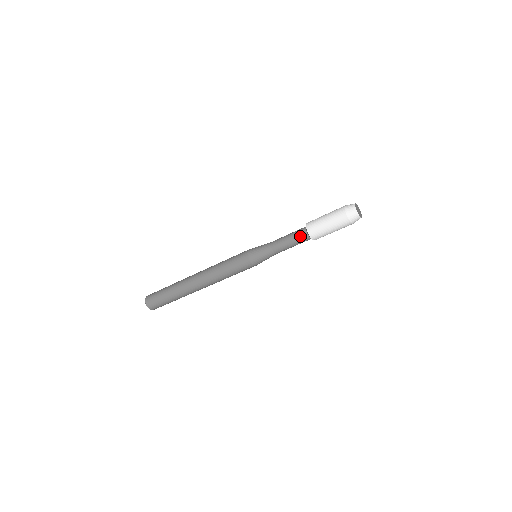
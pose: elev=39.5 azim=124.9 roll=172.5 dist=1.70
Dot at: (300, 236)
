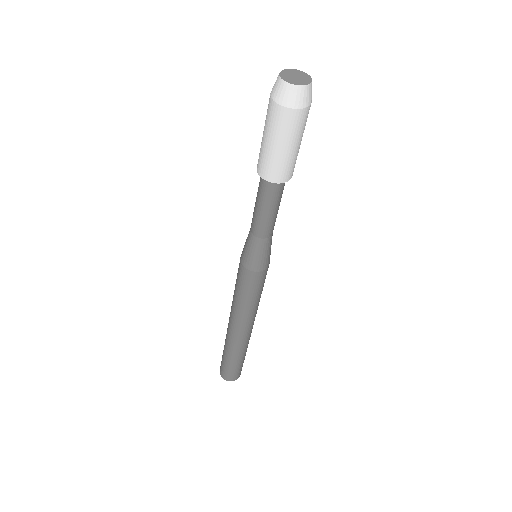
Dot at: (264, 192)
